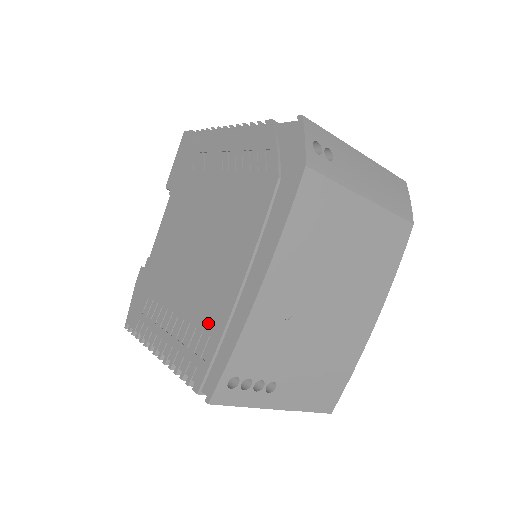
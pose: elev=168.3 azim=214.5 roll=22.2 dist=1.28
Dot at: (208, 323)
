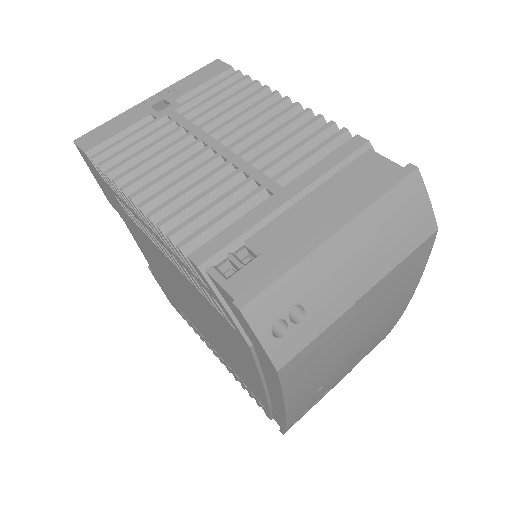
Dot at: (251, 388)
